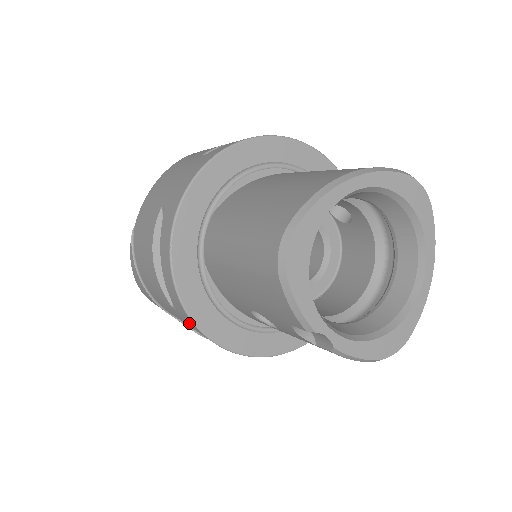
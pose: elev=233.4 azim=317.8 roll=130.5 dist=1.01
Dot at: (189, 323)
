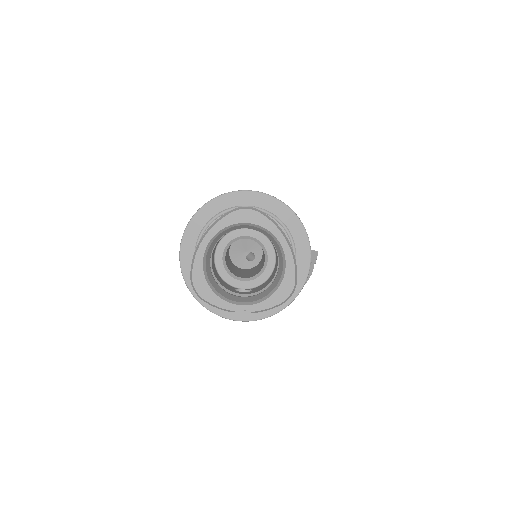
Dot at: occluded
